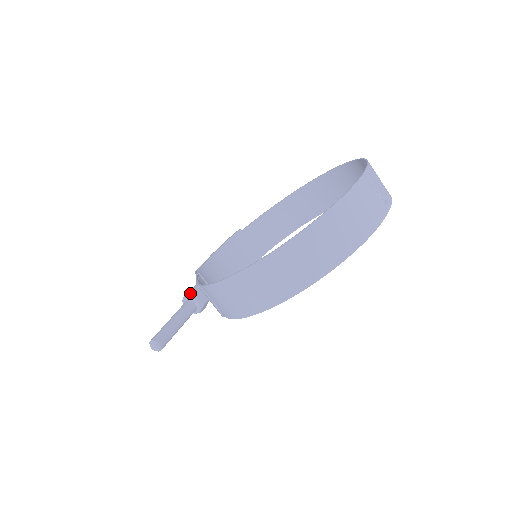
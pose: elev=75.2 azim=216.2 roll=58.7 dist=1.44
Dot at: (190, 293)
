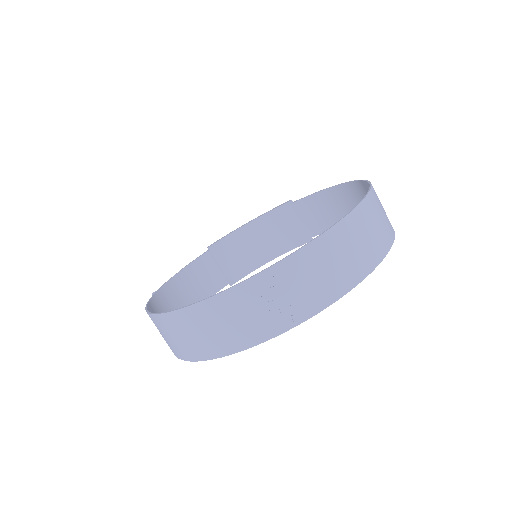
Dot at: occluded
